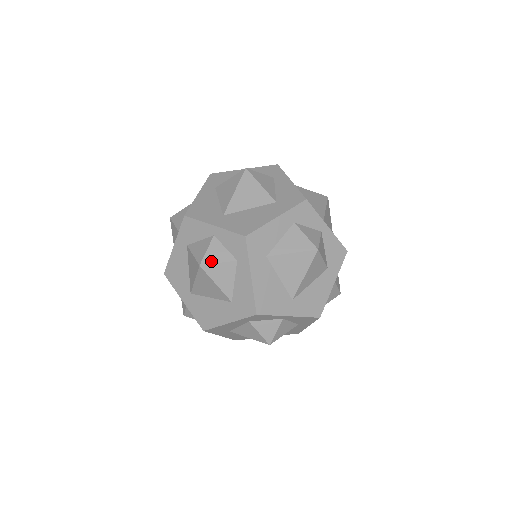
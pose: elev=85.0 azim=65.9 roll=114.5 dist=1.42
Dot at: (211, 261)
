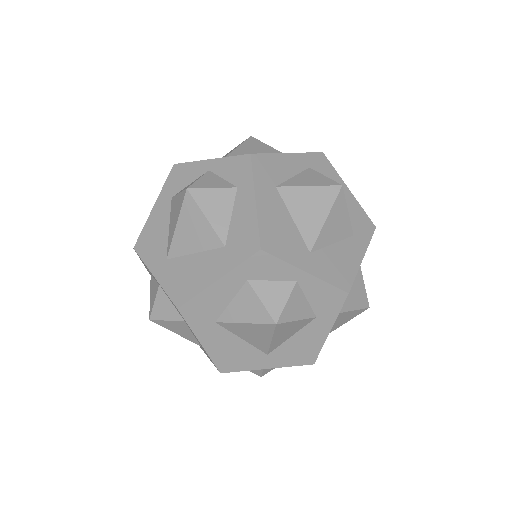
Dot at: (203, 186)
